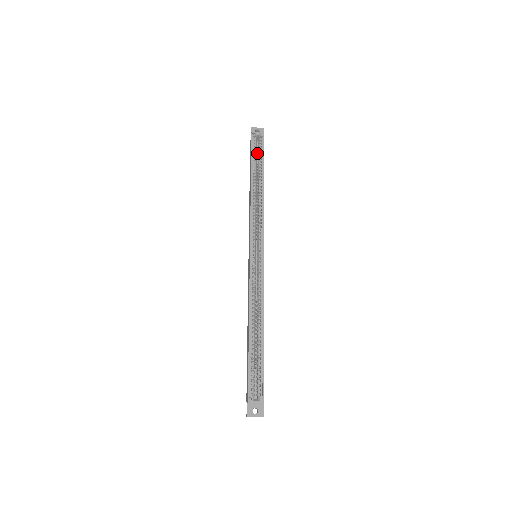
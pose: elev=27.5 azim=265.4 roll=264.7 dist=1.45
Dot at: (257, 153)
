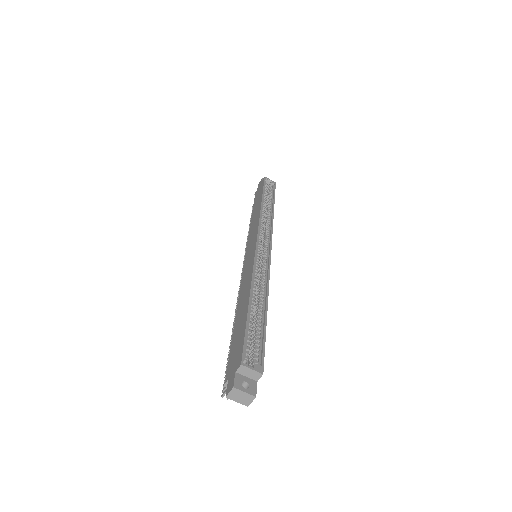
Dot at: occluded
